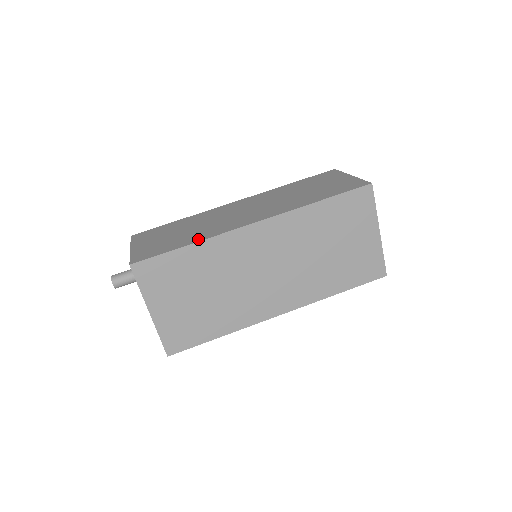
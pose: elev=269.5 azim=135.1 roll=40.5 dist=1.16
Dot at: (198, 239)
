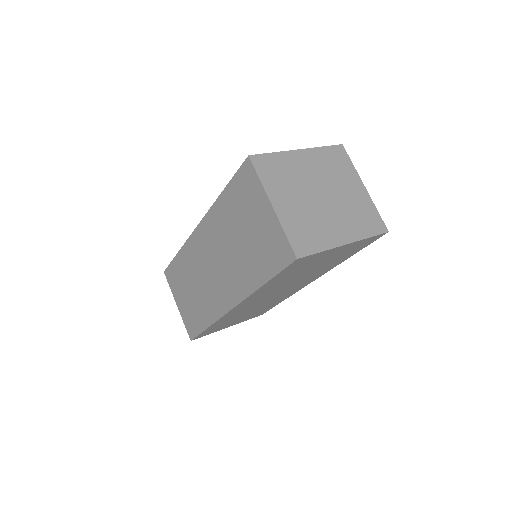
Dot at: (208, 321)
